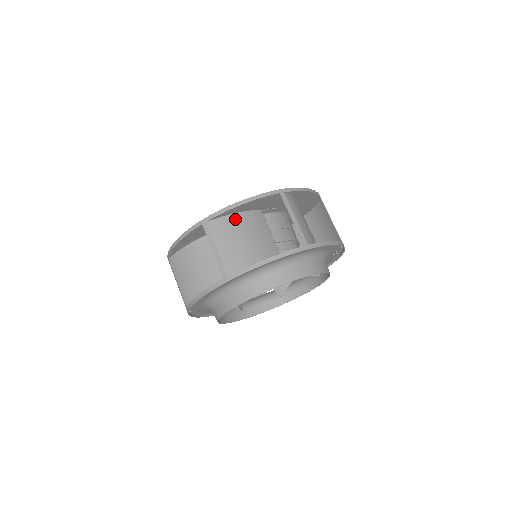
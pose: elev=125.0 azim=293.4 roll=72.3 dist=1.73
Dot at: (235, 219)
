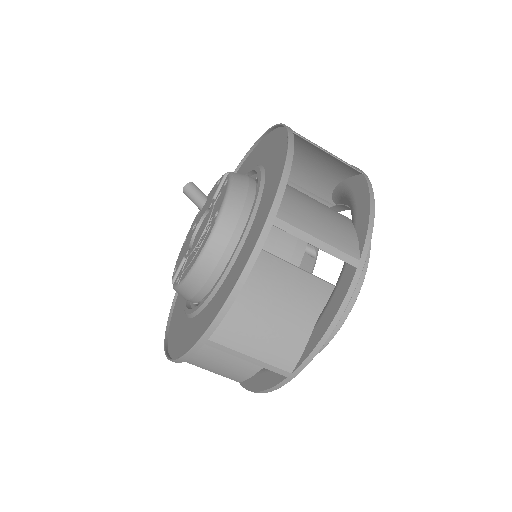
Dot at: (238, 301)
